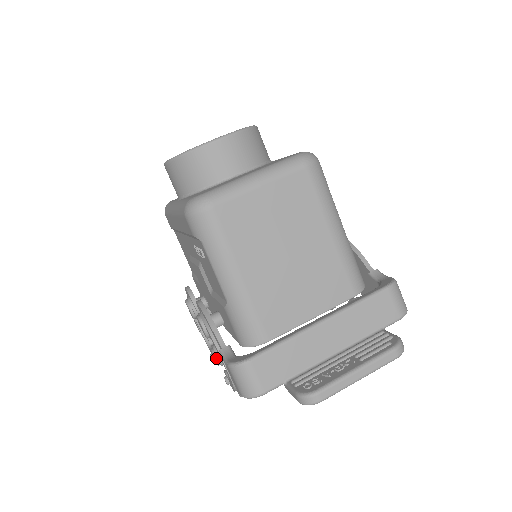
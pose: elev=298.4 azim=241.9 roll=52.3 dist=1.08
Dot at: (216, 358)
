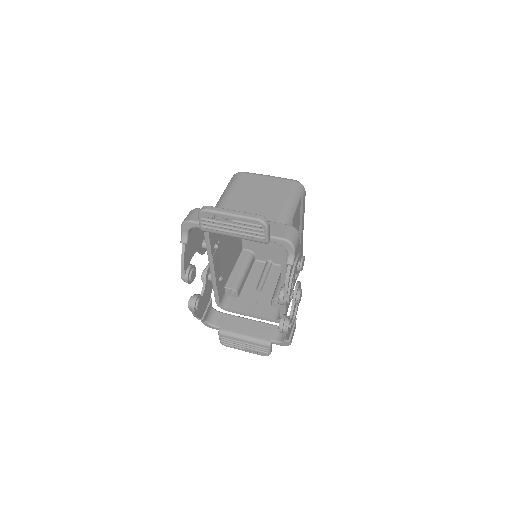
Dot at: (191, 297)
